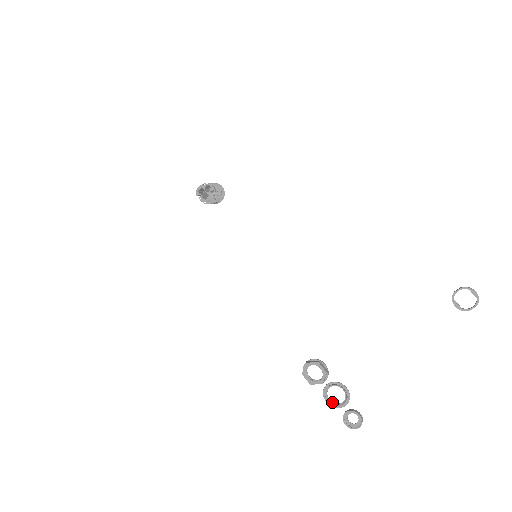
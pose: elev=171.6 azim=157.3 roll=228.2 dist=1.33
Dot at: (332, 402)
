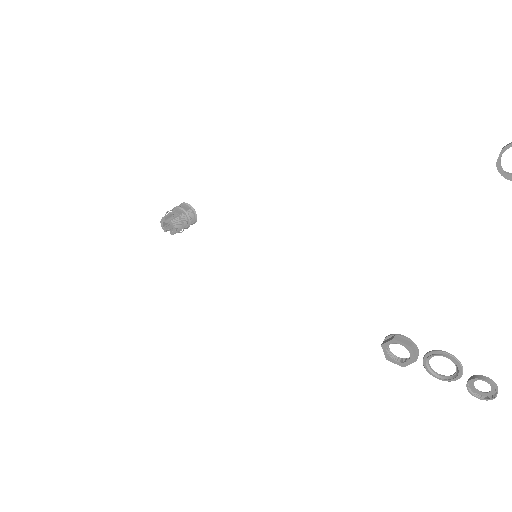
Dot at: (444, 376)
